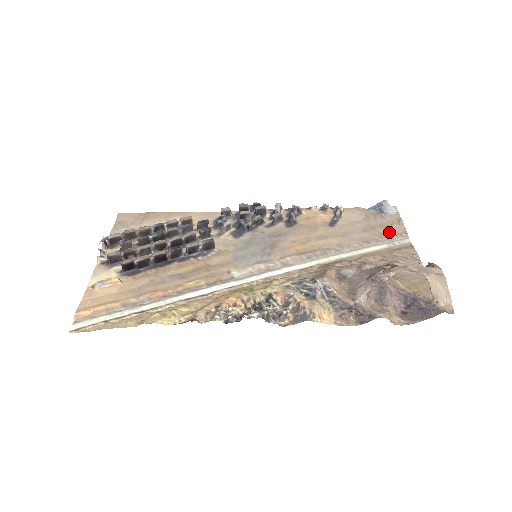
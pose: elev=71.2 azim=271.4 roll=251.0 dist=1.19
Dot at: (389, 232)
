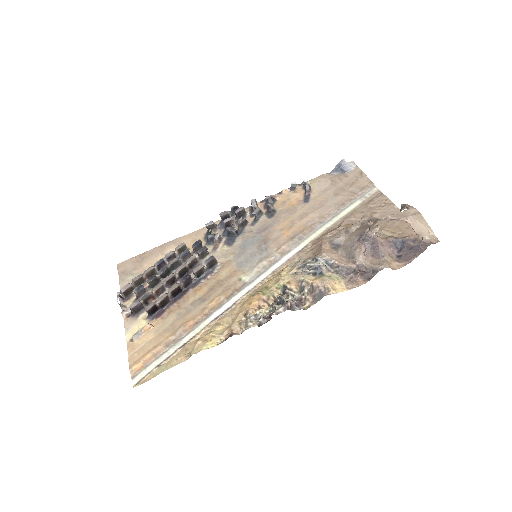
Dot at: (357, 188)
